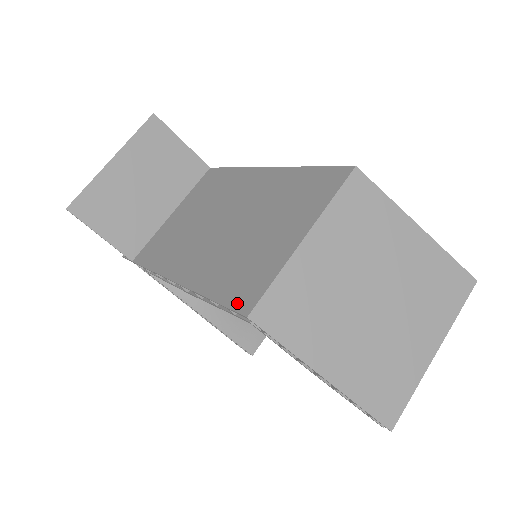
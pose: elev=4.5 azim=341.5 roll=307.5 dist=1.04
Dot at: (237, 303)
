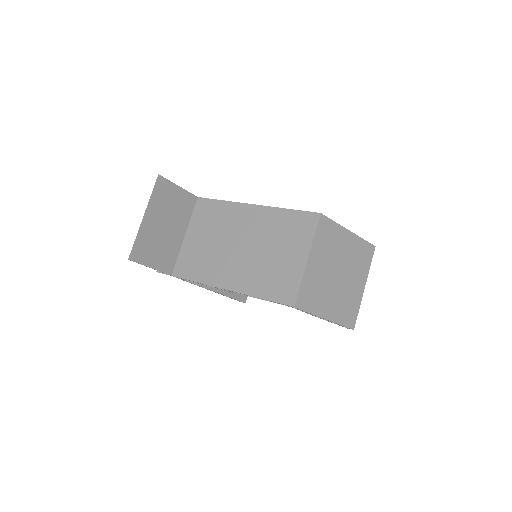
Dot at: (283, 300)
